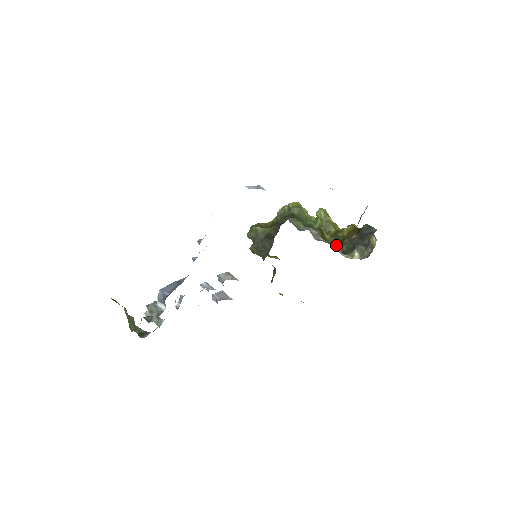
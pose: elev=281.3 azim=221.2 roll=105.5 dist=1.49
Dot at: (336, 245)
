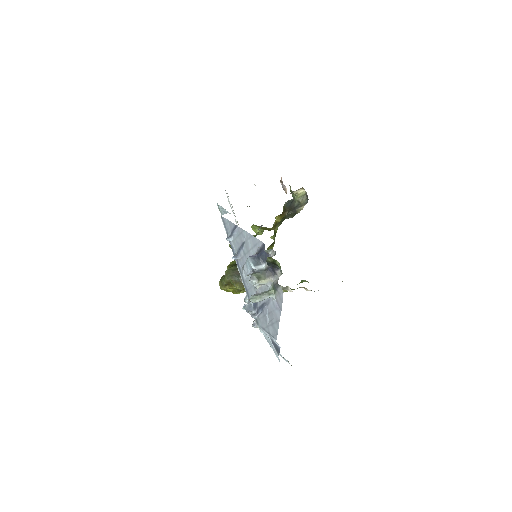
Dot at: (286, 218)
